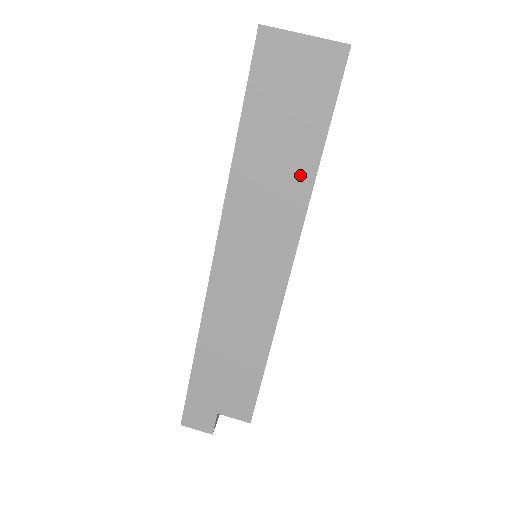
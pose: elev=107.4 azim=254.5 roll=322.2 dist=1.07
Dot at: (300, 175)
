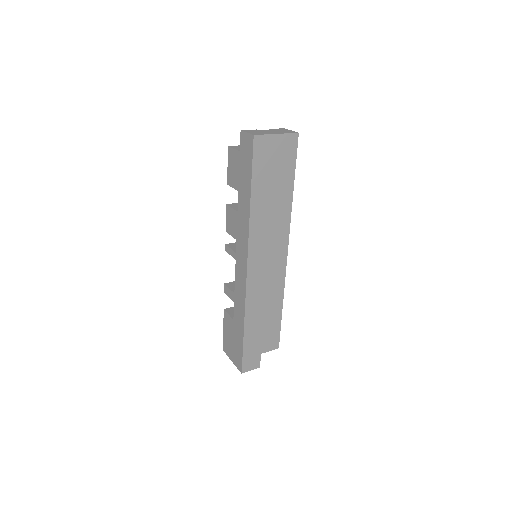
Dot at: (285, 205)
